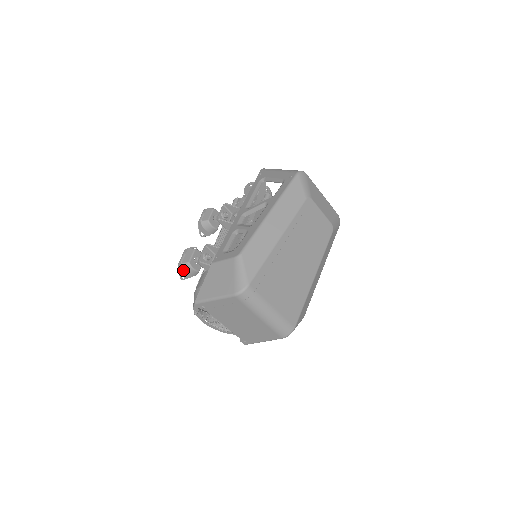
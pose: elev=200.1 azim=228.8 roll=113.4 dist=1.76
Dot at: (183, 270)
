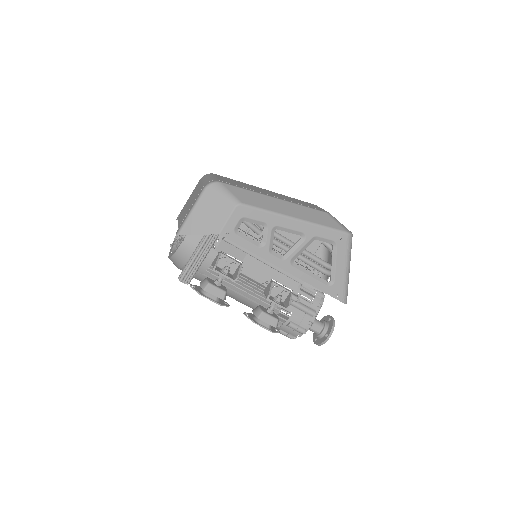
Dot at: occluded
